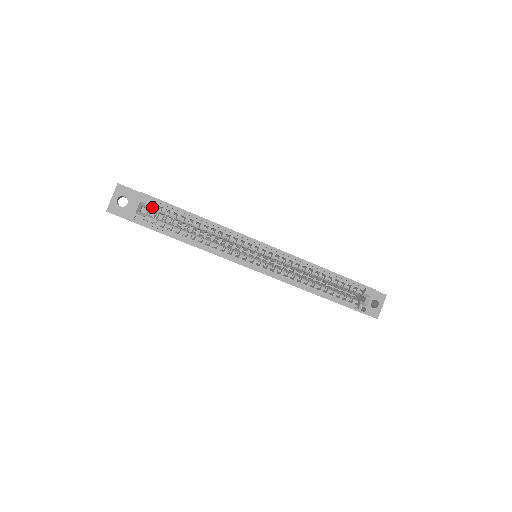
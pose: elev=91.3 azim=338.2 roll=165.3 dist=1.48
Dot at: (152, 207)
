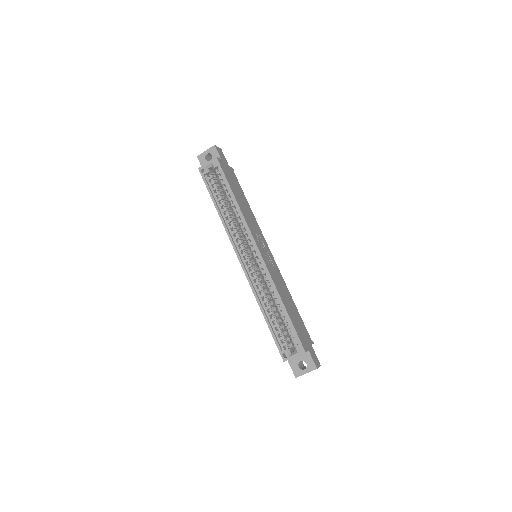
Dot at: (217, 171)
